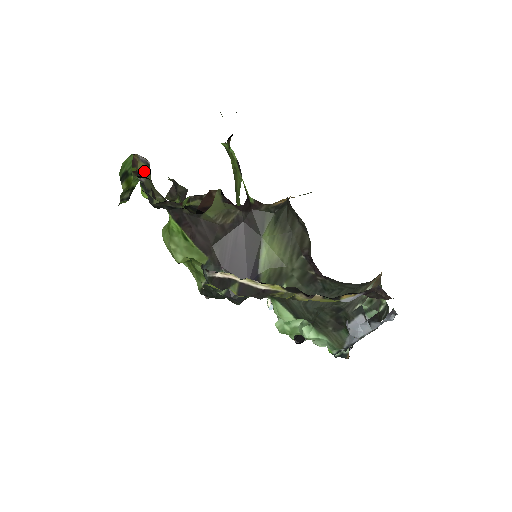
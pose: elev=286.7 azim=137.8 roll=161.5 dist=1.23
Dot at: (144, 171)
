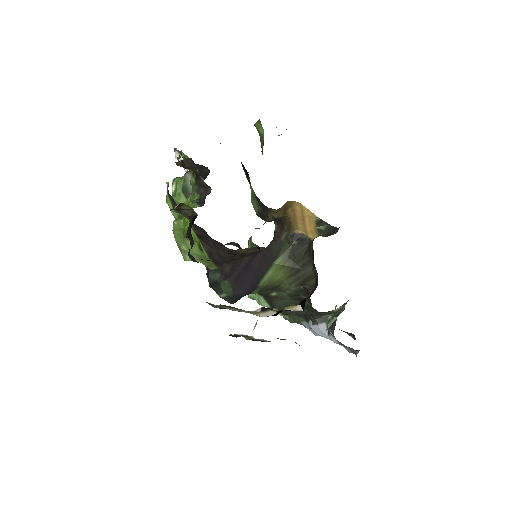
Dot at: (185, 209)
